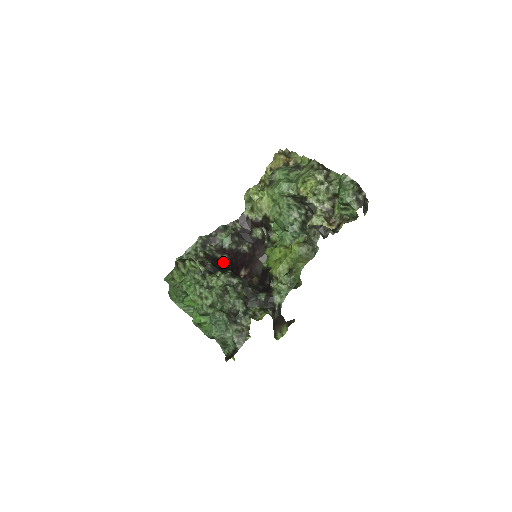
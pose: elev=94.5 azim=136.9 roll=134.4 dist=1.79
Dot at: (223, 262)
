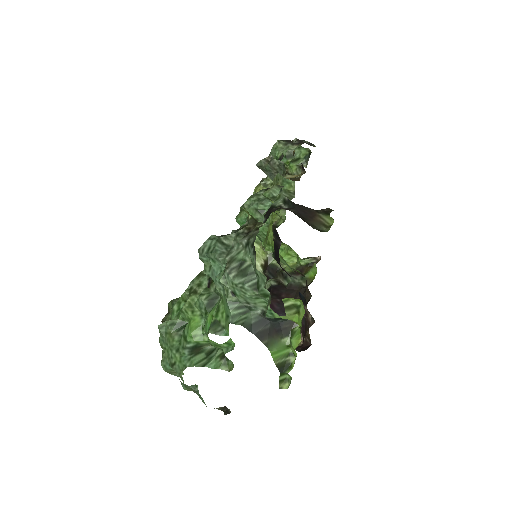
Dot at: occluded
